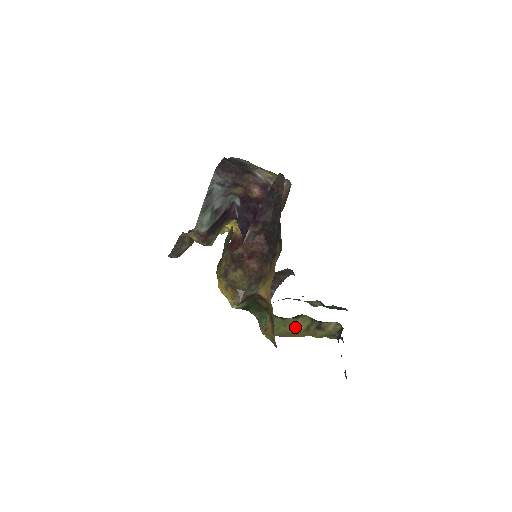
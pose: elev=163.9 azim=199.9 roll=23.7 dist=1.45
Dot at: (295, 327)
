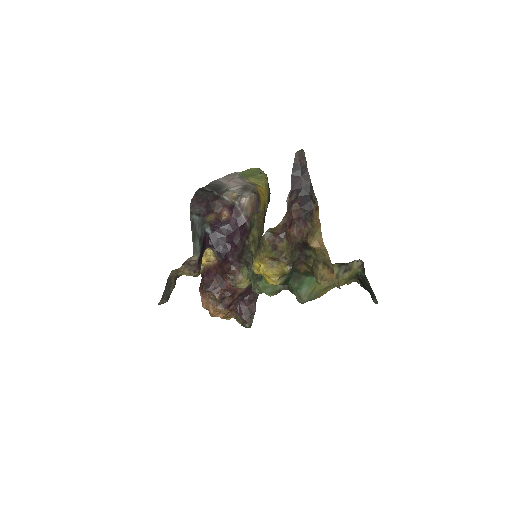
Dot at: occluded
